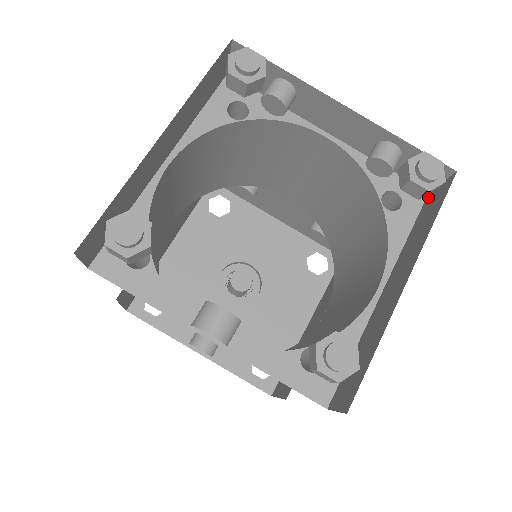
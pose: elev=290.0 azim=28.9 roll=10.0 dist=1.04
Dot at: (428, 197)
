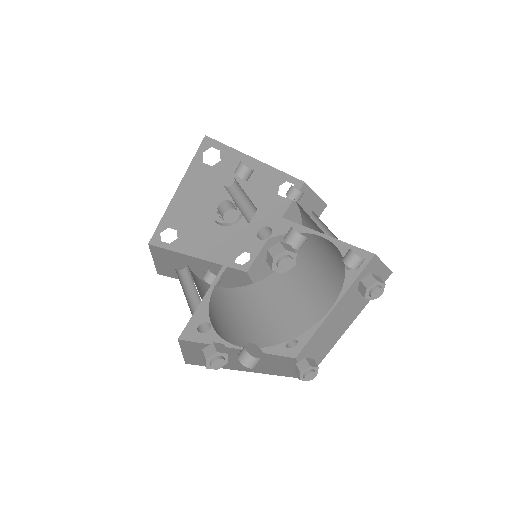
Dot at: (373, 260)
